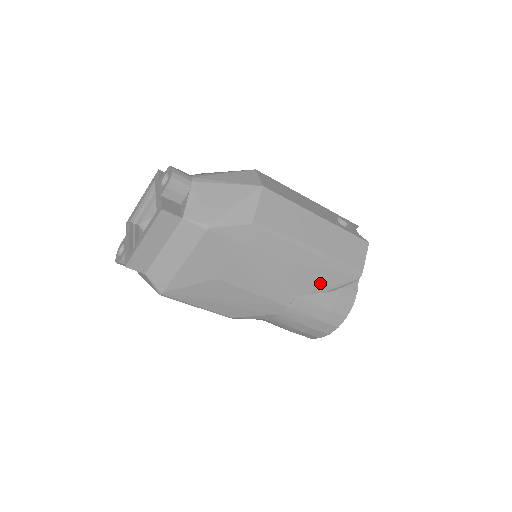
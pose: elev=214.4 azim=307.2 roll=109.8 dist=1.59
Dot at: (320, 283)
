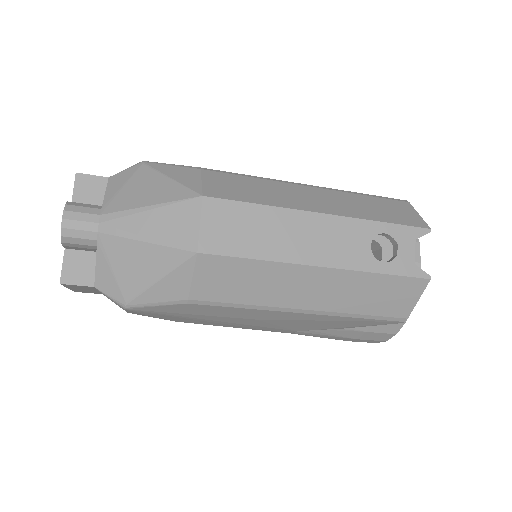
Dot at: (332, 326)
